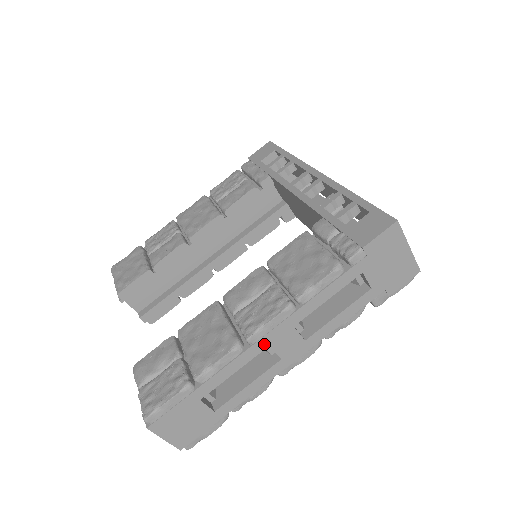
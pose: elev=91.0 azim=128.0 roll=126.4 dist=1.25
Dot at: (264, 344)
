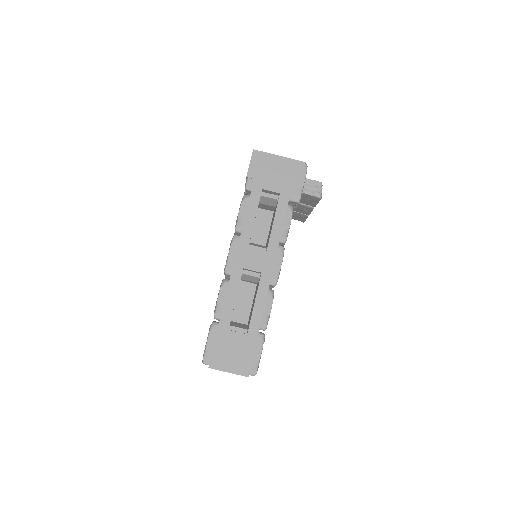
Dot at: (239, 269)
